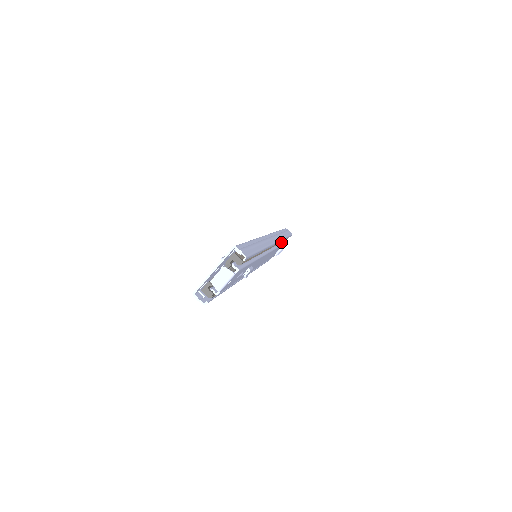
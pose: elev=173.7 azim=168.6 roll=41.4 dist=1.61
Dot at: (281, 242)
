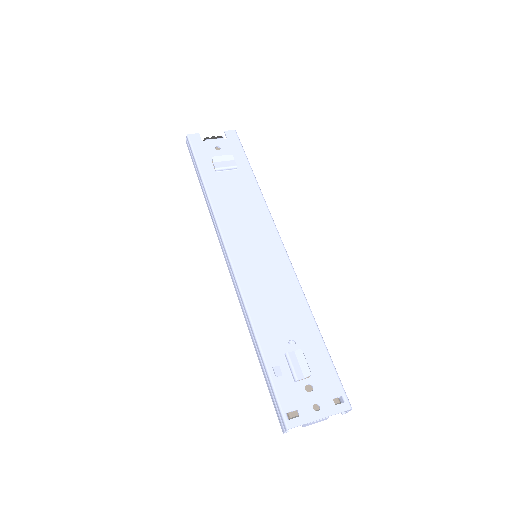
Dot at: occluded
